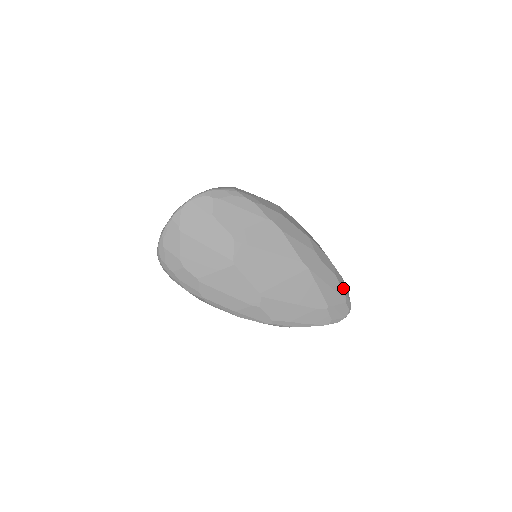
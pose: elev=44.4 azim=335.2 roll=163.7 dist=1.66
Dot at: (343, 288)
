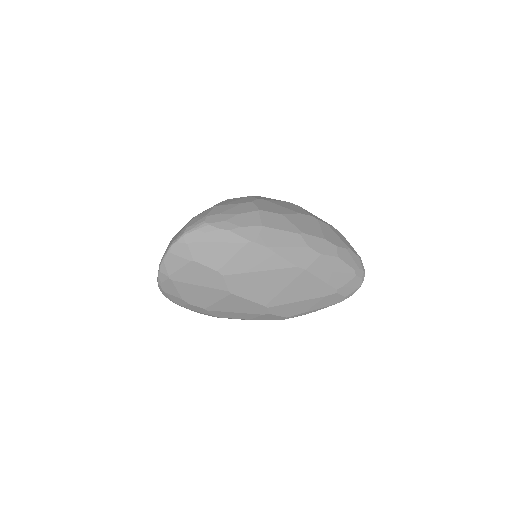
Dot at: (350, 263)
